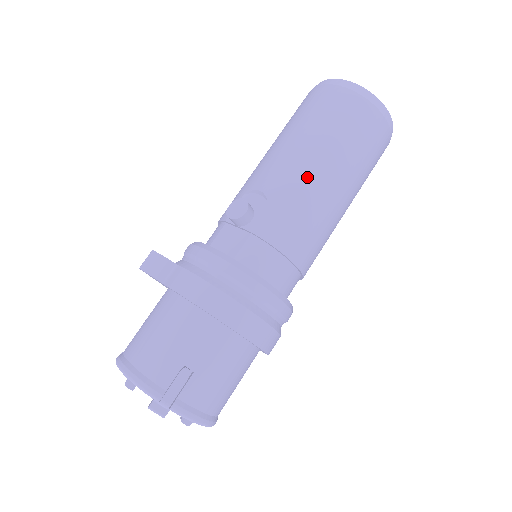
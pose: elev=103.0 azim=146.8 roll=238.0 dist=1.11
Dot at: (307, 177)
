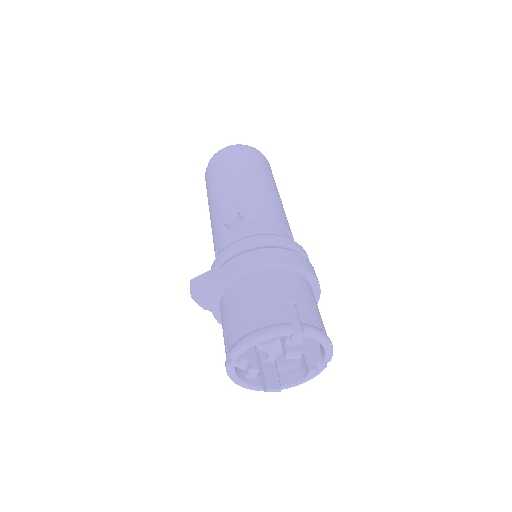
Dot at: (253, 186)
